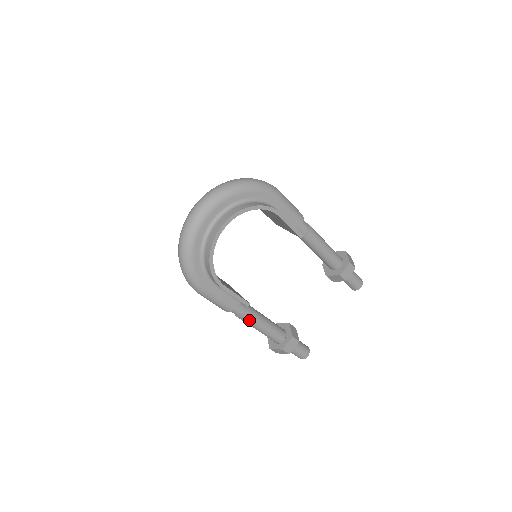
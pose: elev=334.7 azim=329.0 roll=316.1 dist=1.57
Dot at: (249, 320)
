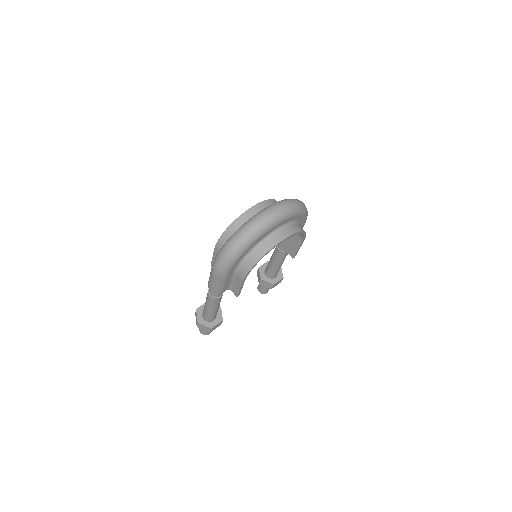
Dot at: (216, 302)
